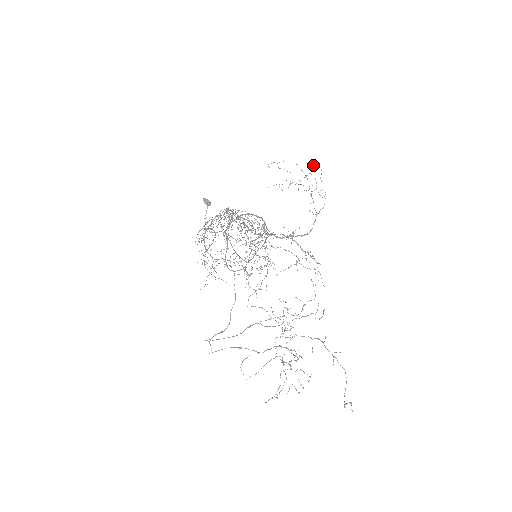
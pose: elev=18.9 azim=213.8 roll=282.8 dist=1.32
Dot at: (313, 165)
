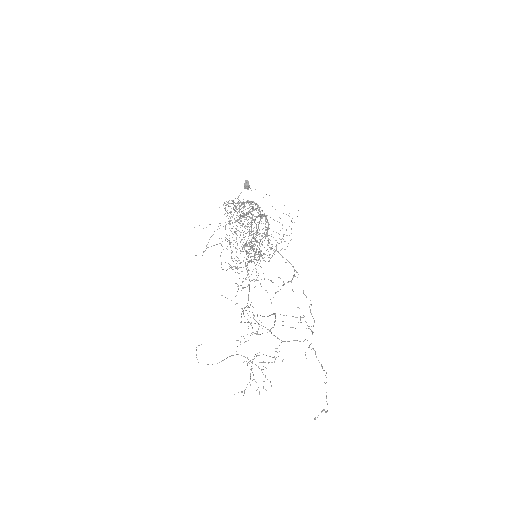
Dot at: (286, 214)
